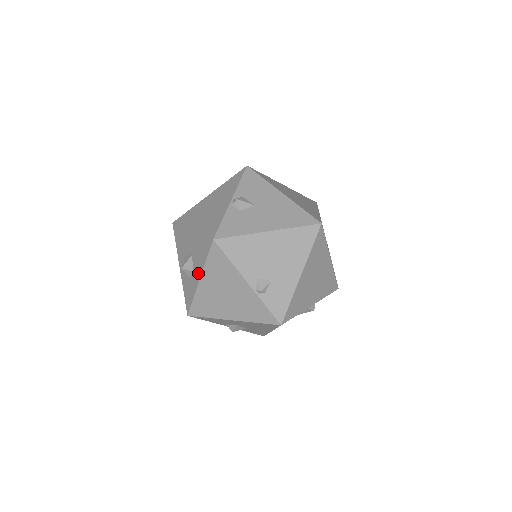
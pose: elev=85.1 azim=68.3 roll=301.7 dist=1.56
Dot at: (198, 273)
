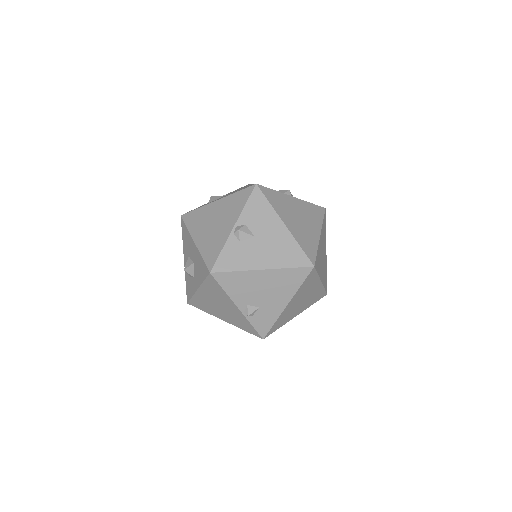
Dot at: (197, 283)
